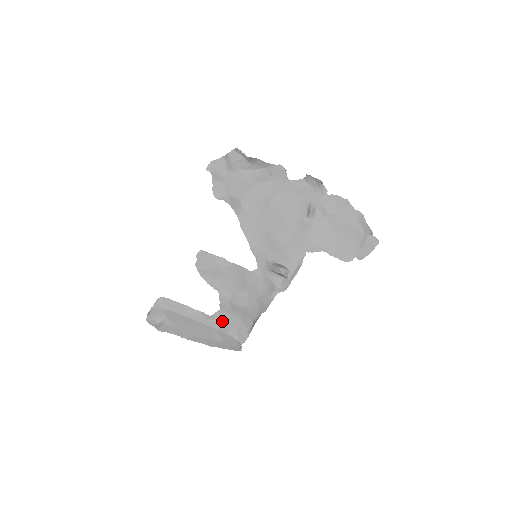
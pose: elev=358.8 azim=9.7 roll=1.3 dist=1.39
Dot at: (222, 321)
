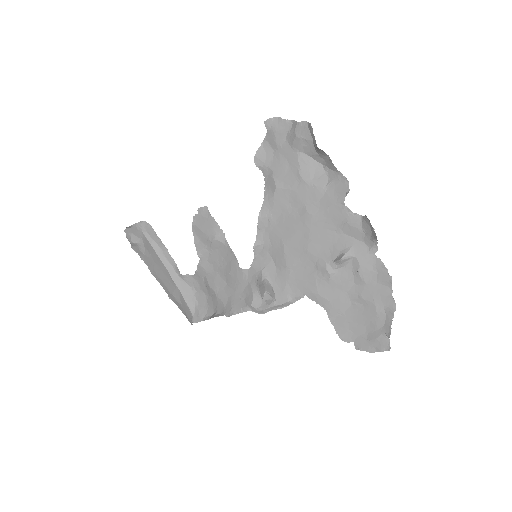
Dot at: (190, 286)
